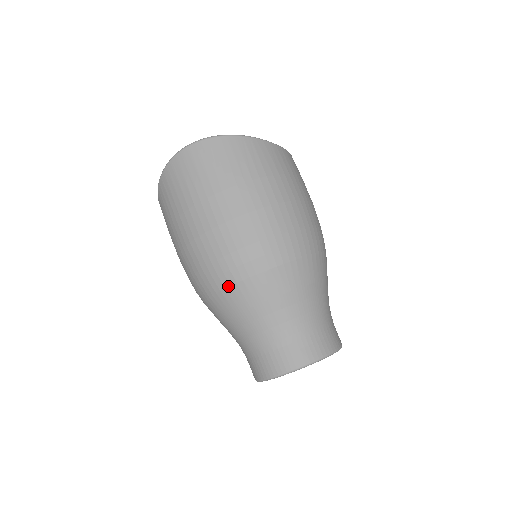
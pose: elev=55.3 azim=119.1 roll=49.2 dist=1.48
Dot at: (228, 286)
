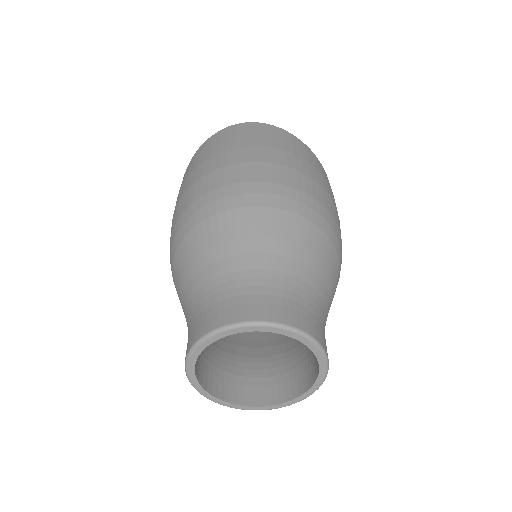
Dot at: (213, 214)
